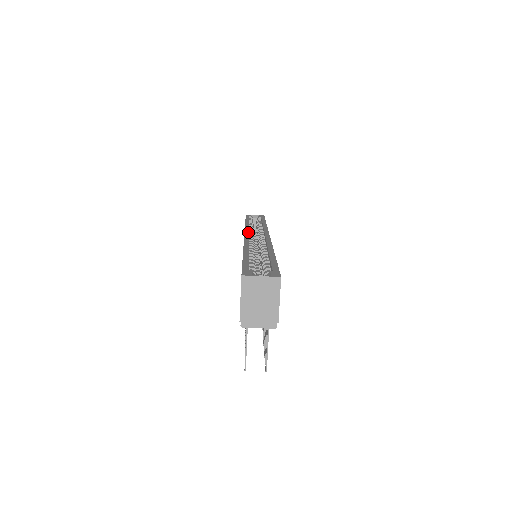
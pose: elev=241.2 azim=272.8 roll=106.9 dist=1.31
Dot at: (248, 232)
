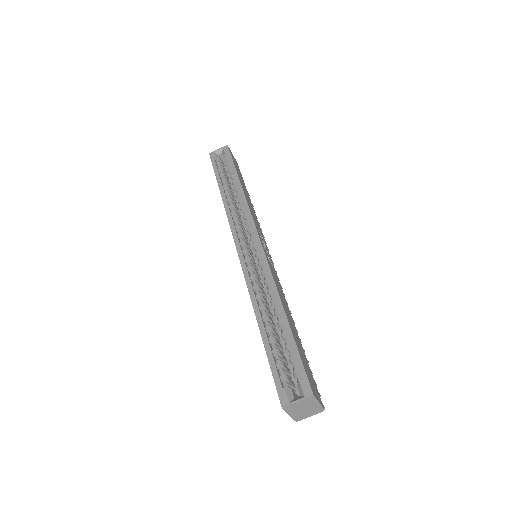
Dot at: (237, 240)
